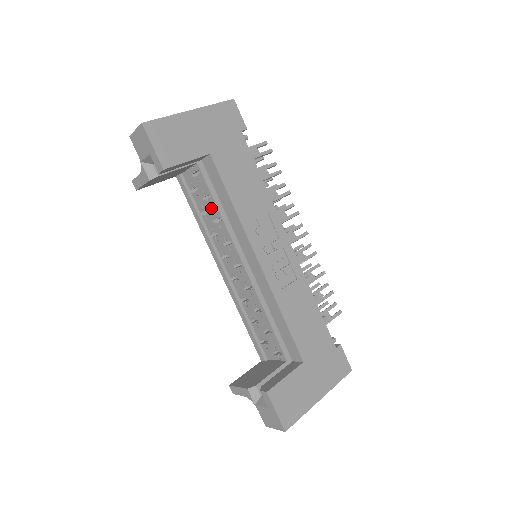
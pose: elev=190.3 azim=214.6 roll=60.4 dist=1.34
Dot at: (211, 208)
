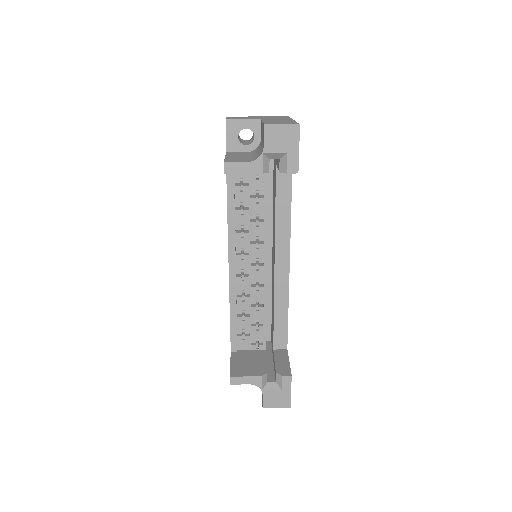
Dot at: (257, 207)
